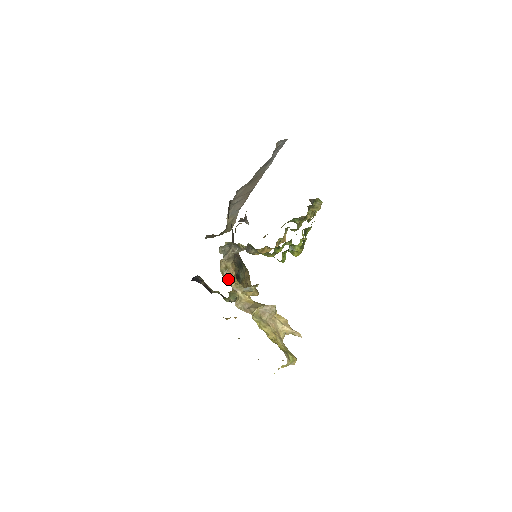
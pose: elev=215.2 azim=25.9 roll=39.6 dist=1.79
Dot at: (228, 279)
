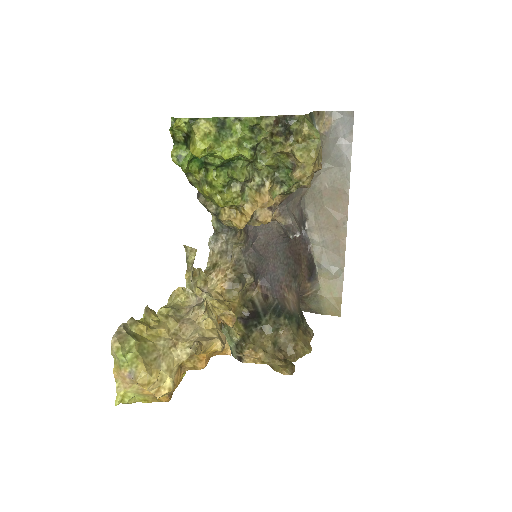
Dot at: (209, 280)
